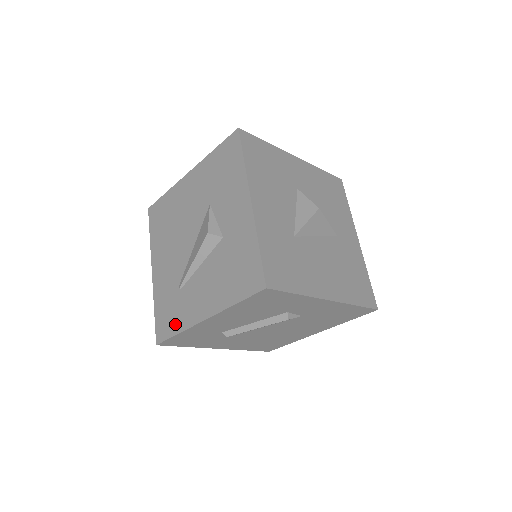
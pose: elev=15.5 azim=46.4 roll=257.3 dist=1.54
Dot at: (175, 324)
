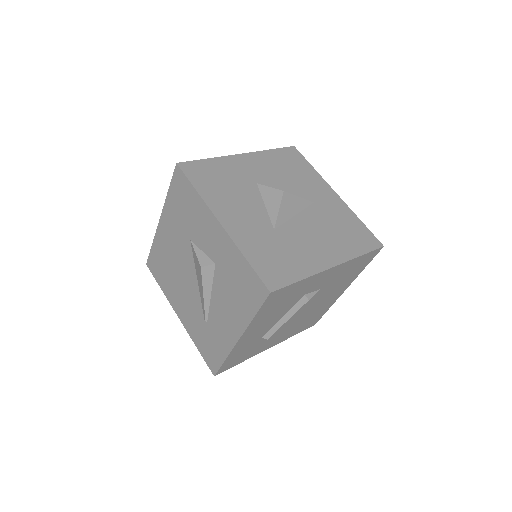
Dot at: (219, 353)
